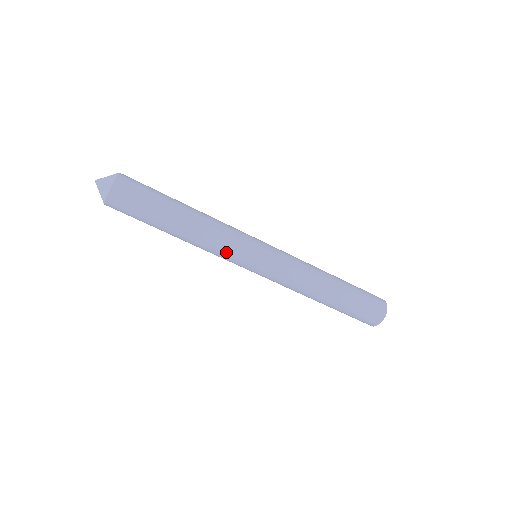
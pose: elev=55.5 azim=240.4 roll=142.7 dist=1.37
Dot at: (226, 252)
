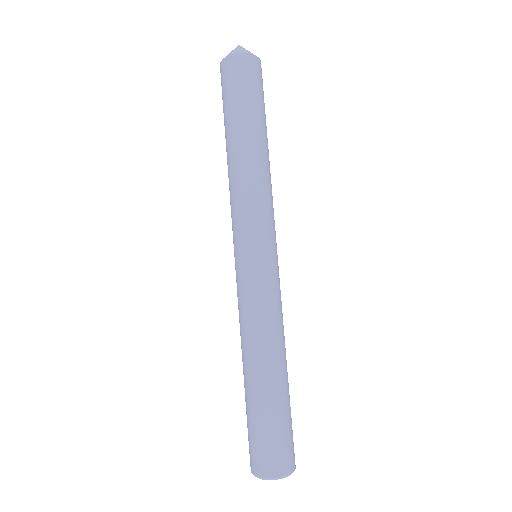
Dot at: (264, 209)
